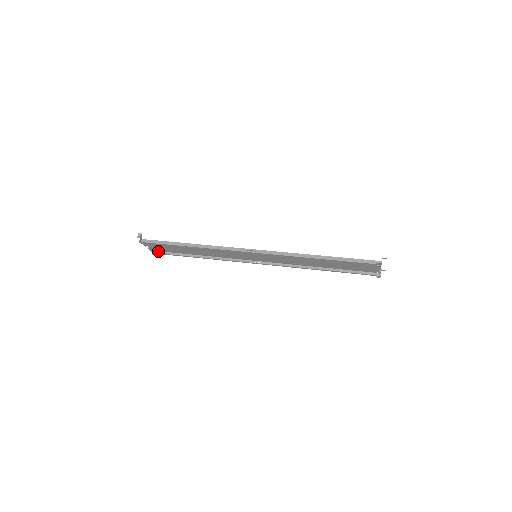
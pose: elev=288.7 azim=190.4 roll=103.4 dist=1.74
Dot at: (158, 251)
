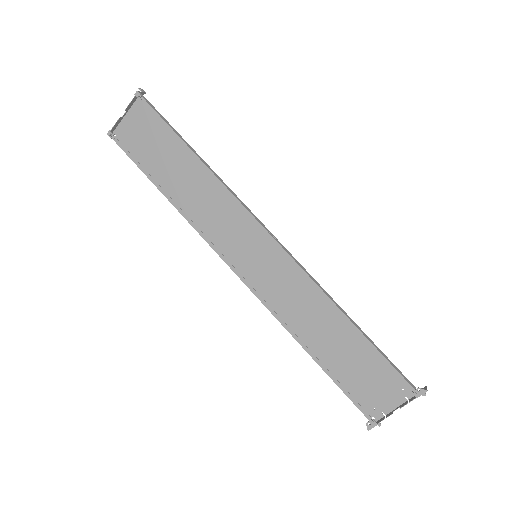
Dot at: (116, 139)
